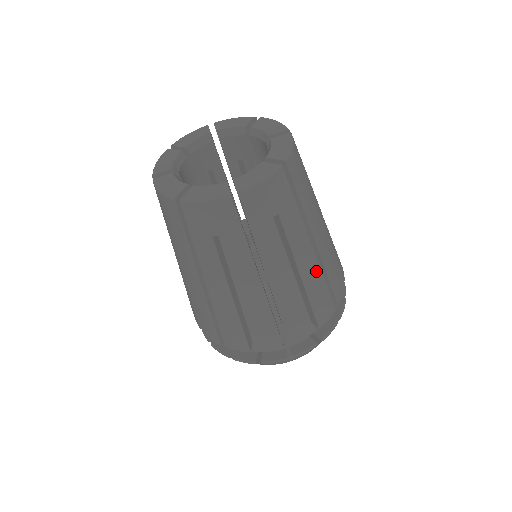
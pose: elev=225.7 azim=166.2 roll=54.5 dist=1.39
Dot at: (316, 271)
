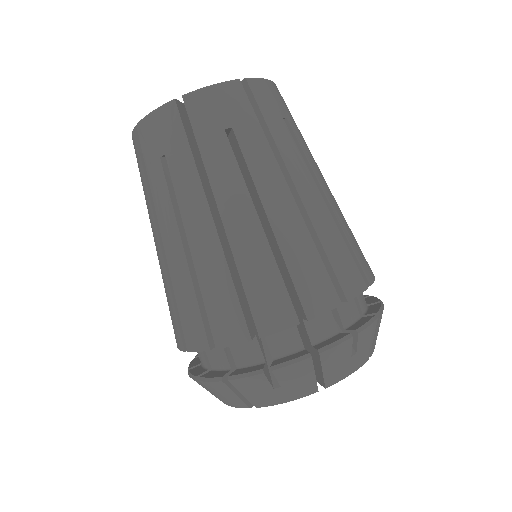
Dot at: (339, 209)
